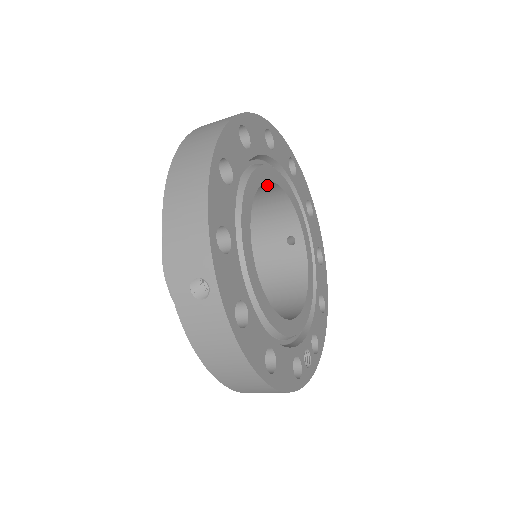
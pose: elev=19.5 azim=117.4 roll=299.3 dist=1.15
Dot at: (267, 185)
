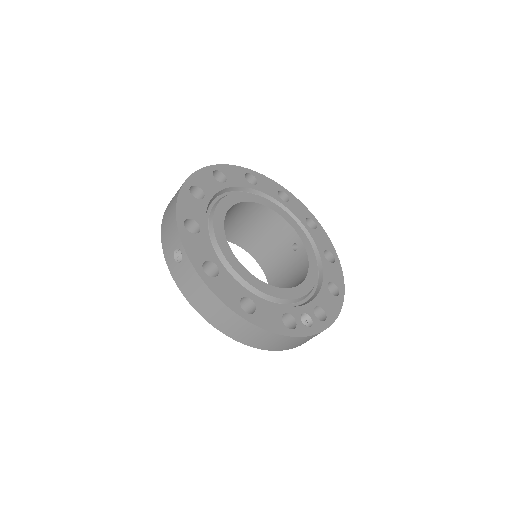
Dot at: (255, 207)
